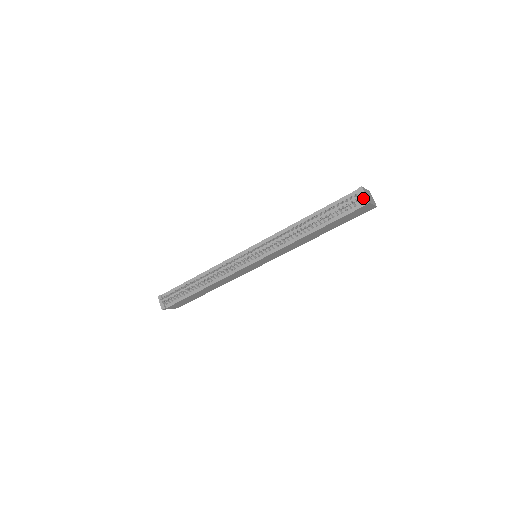
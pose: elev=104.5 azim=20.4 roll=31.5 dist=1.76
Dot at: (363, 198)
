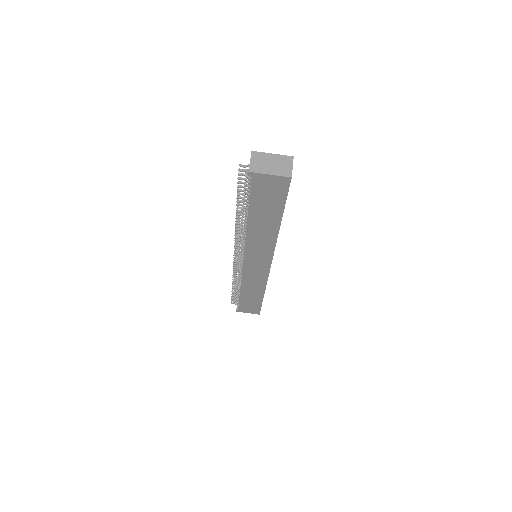
Dot at: (249, 167)
